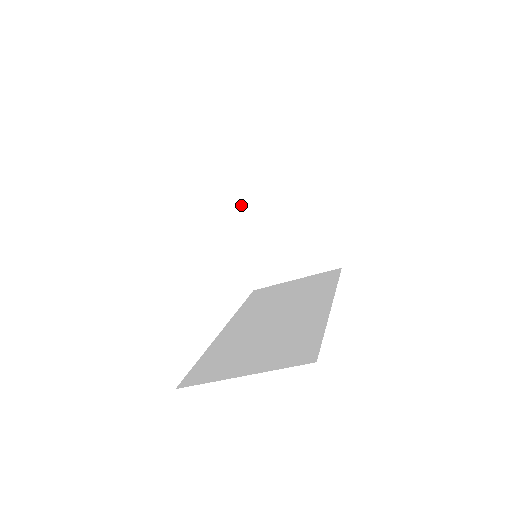
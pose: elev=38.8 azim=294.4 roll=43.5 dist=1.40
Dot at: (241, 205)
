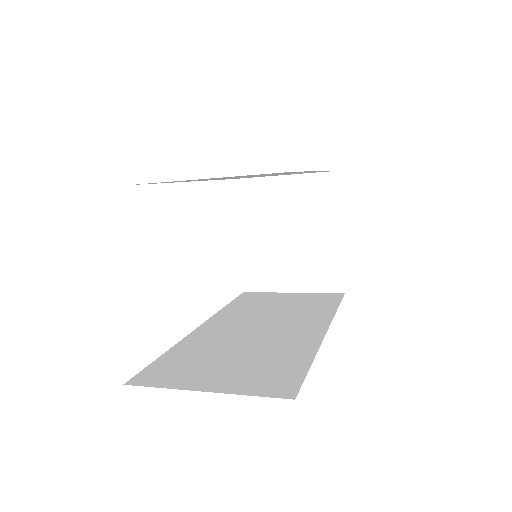
Dot at: (254, 197)
